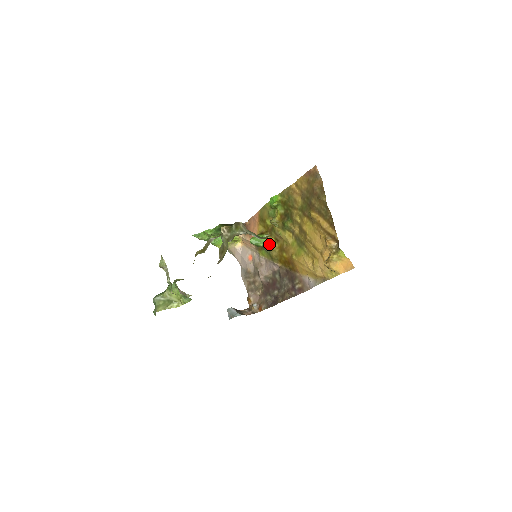
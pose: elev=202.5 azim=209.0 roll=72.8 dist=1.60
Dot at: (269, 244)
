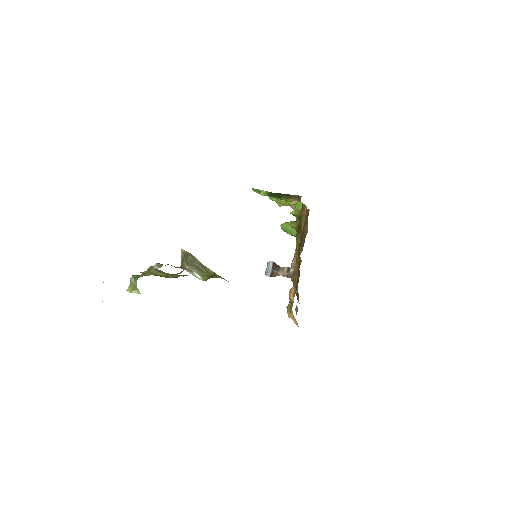
Dot at: occluded
